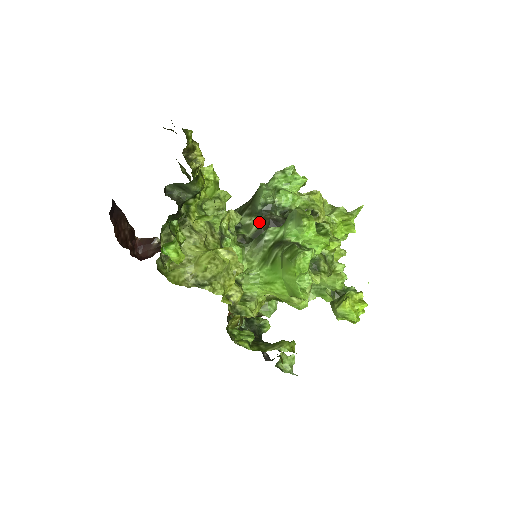
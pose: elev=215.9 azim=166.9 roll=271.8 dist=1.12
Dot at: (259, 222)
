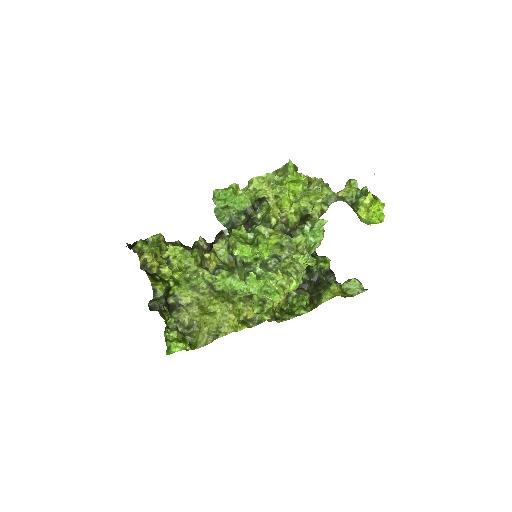
Dot at: occluded
